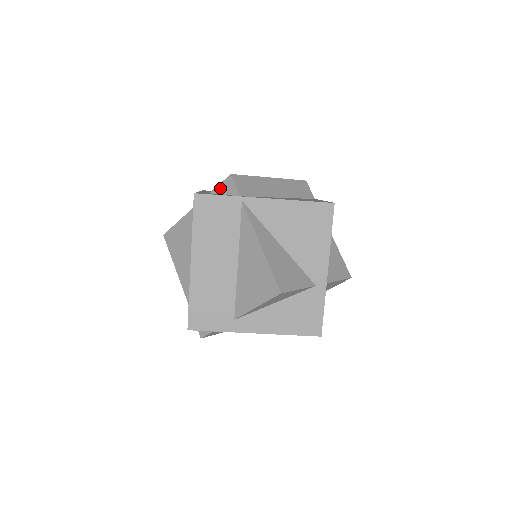
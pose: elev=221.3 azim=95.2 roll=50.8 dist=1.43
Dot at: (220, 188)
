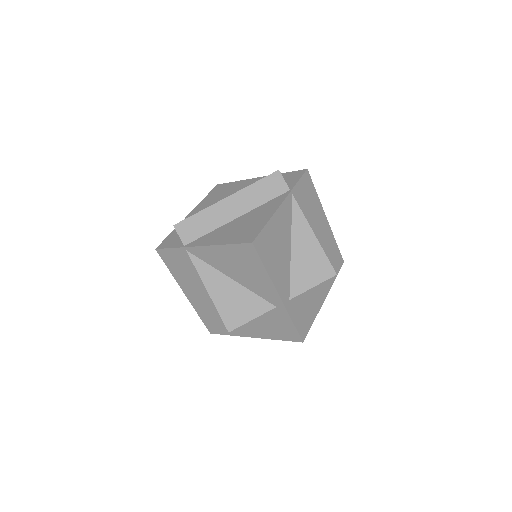
Dot at: occluded
